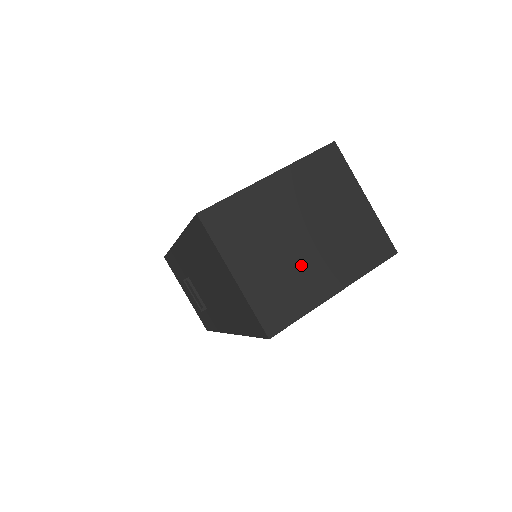
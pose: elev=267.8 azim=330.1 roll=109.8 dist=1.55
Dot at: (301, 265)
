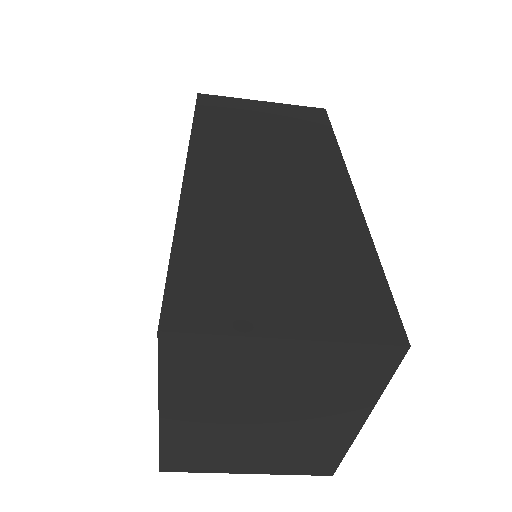
Dot at: (295, 435)
